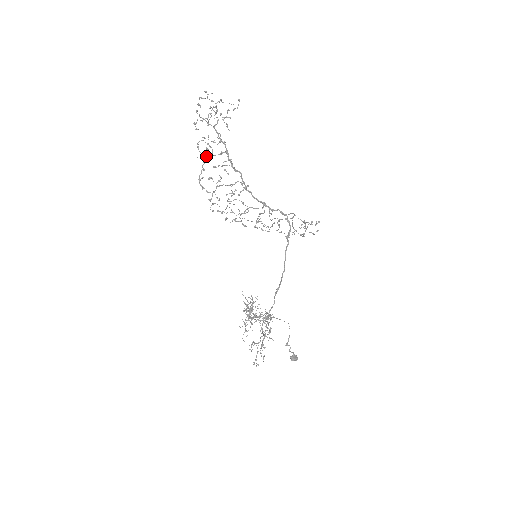
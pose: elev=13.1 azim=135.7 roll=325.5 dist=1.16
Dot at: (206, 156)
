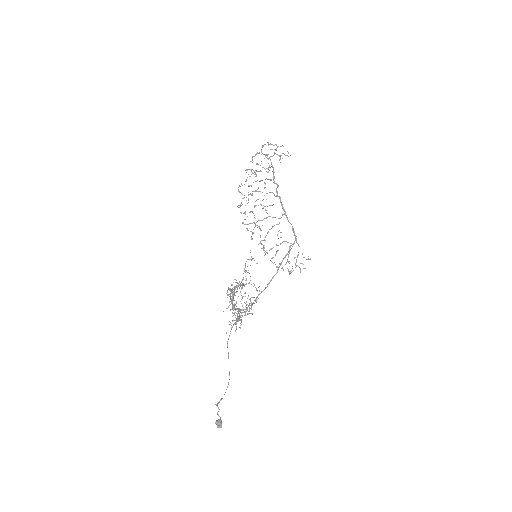
Dot at: occluded
